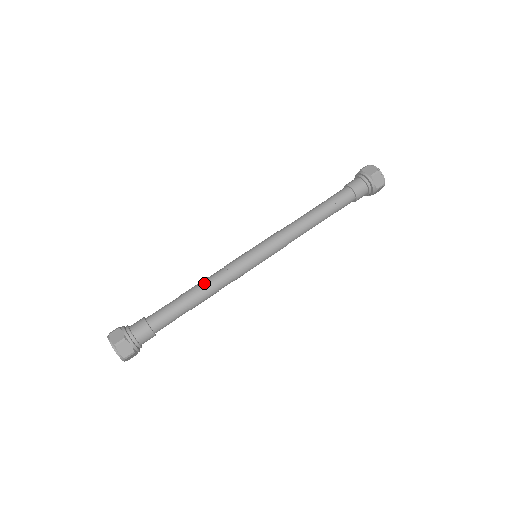
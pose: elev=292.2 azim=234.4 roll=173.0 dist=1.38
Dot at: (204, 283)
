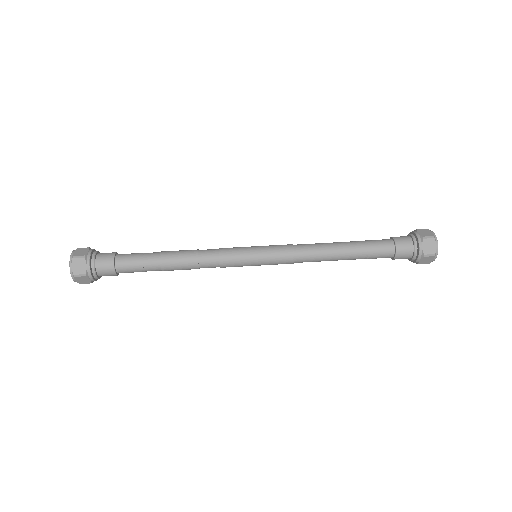
Dot at: (189, 251)
